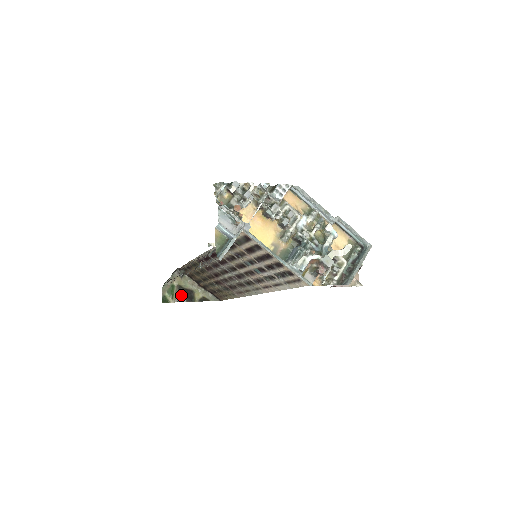
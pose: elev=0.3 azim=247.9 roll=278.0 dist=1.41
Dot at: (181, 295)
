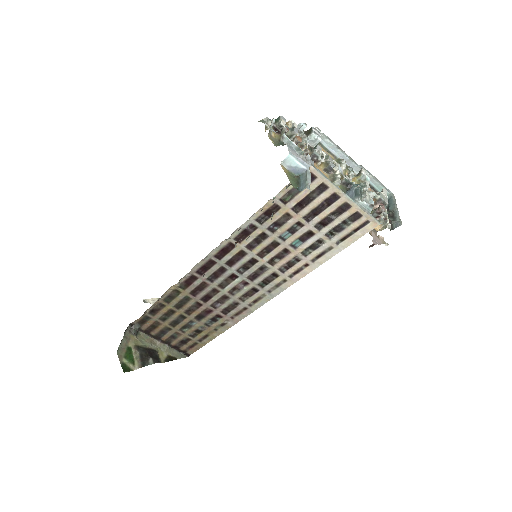
Dot at: (144, 357)
